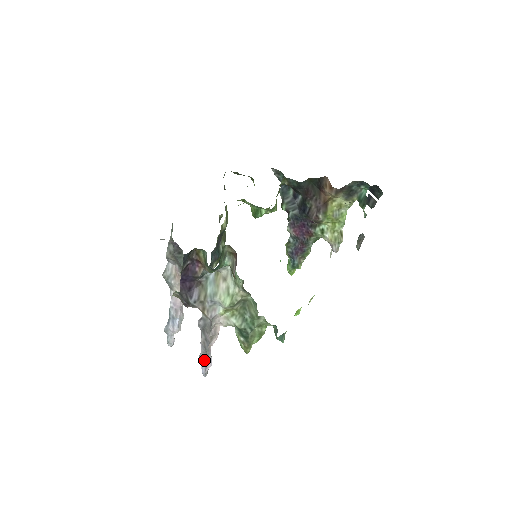
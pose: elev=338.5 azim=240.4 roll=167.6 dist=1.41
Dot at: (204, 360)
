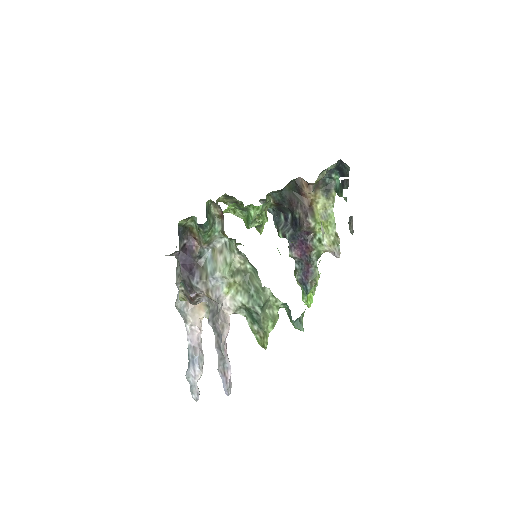
Dot at: (223, 369)
